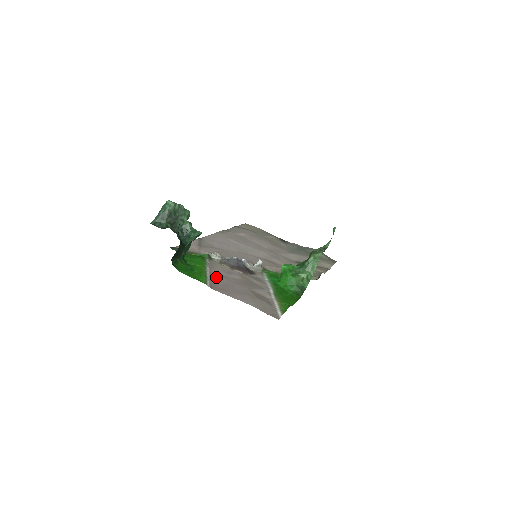
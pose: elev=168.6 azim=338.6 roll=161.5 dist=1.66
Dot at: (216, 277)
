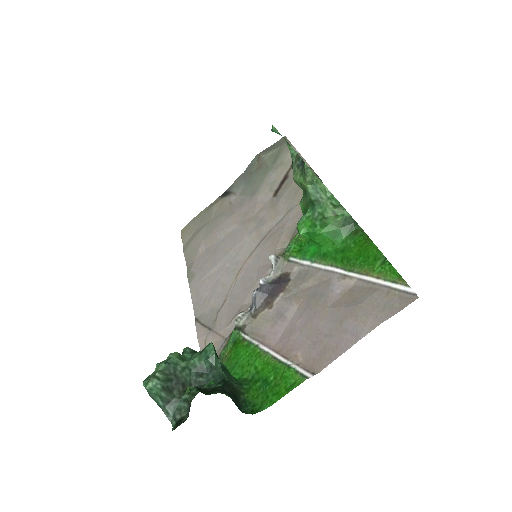
Dot at: (288, 347)
